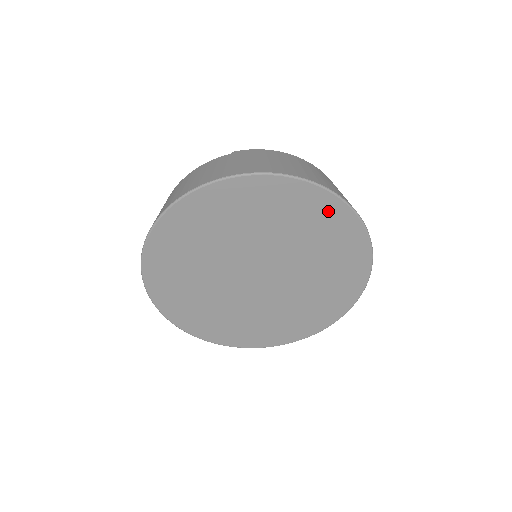
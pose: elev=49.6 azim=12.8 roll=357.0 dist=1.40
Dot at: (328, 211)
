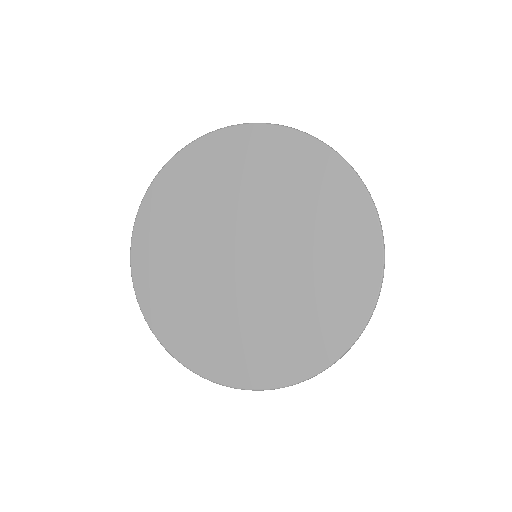
Dot at: (362, 245)
